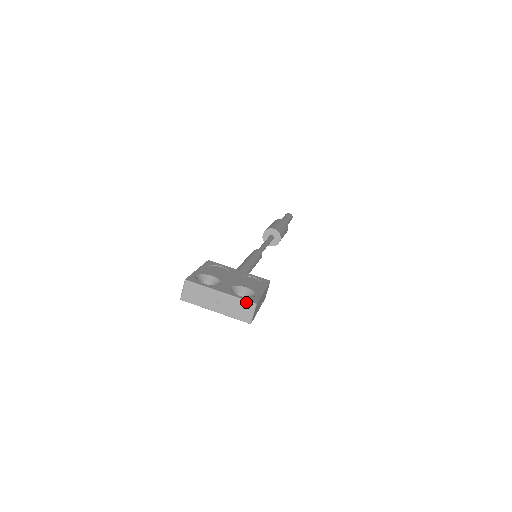
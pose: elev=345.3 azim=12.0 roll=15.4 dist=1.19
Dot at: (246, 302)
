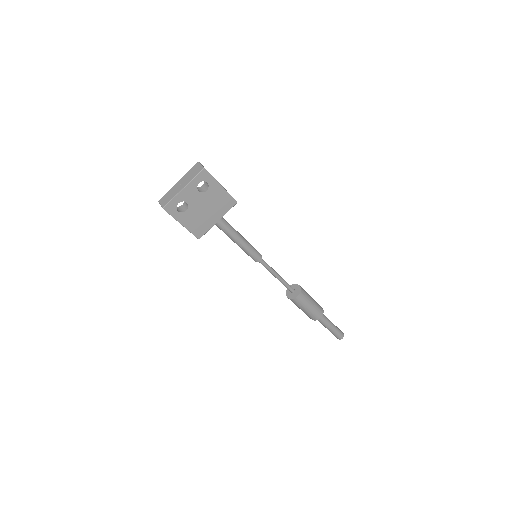
Dot at: (193, 167)
